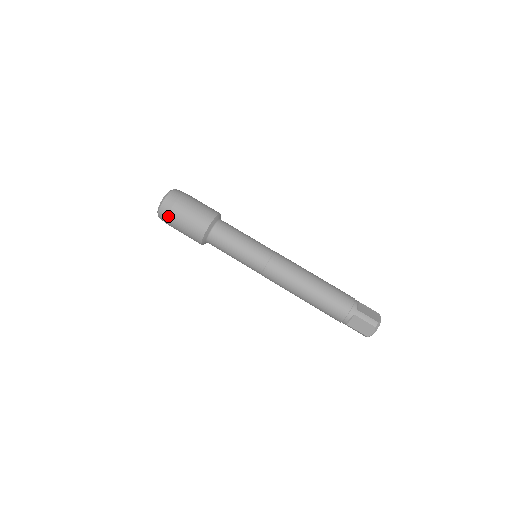
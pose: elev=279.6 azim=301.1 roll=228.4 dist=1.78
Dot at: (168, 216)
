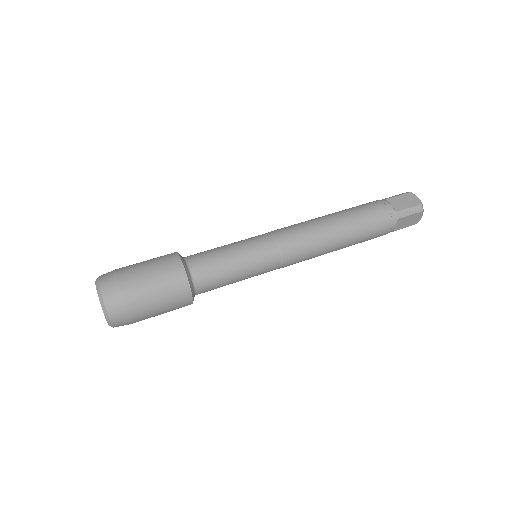
Dot at: (130, 320)
